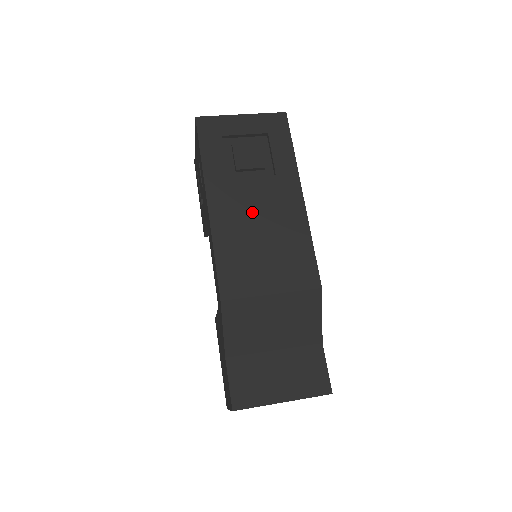
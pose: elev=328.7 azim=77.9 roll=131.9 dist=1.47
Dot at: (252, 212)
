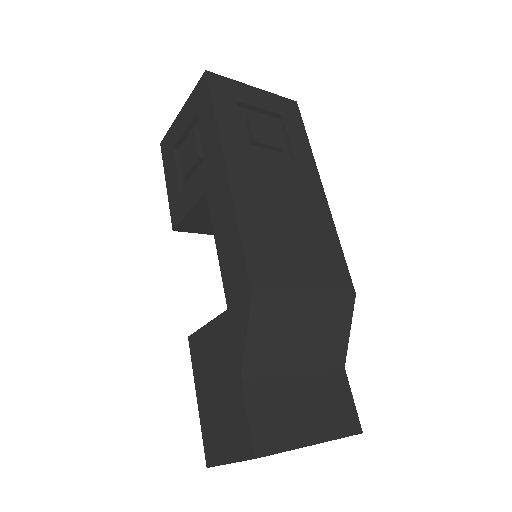
Dot at: (276, 192)
